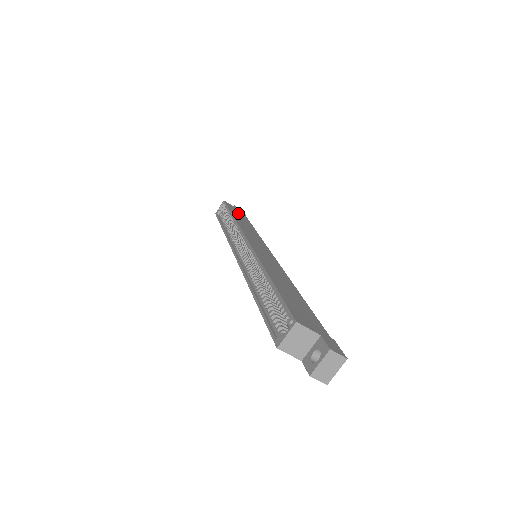
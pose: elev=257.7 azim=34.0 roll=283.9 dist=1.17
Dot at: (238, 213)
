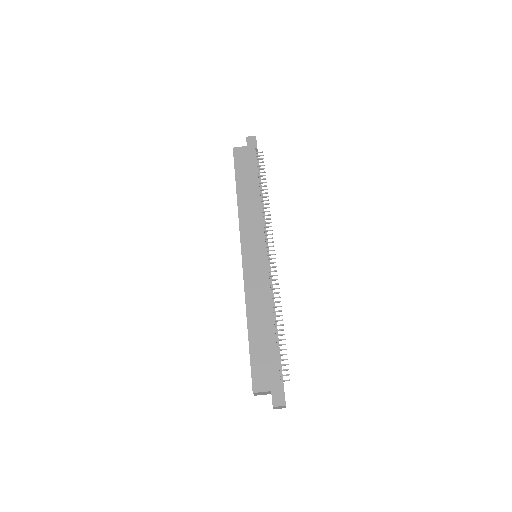
Dot at: (245, 167)
